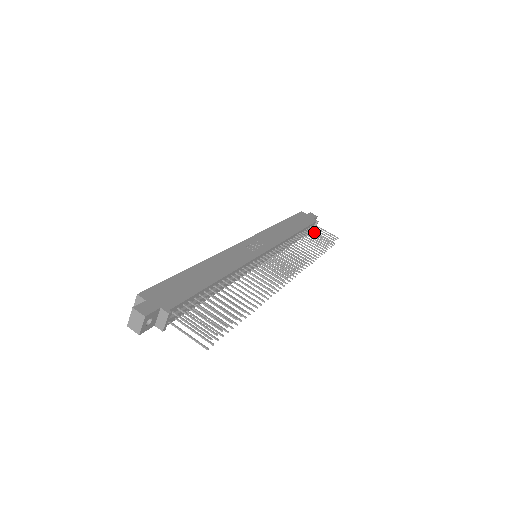
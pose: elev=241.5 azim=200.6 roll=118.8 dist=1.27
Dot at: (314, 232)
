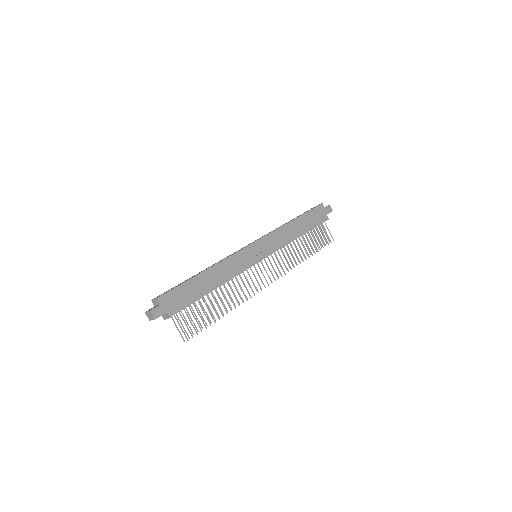
Dot at: (321, 225)
